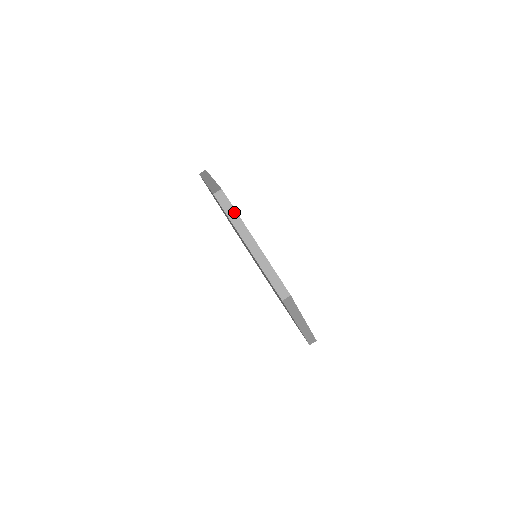
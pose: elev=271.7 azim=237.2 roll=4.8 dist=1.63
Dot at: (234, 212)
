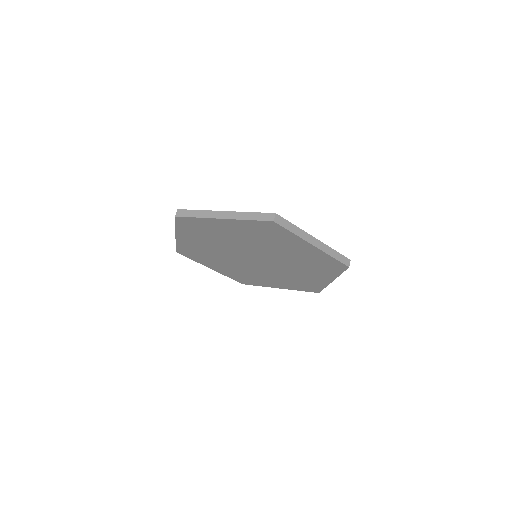
Dot at: (196, 212)
